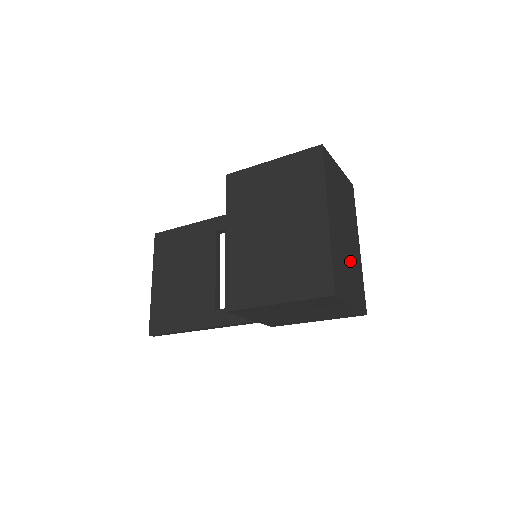
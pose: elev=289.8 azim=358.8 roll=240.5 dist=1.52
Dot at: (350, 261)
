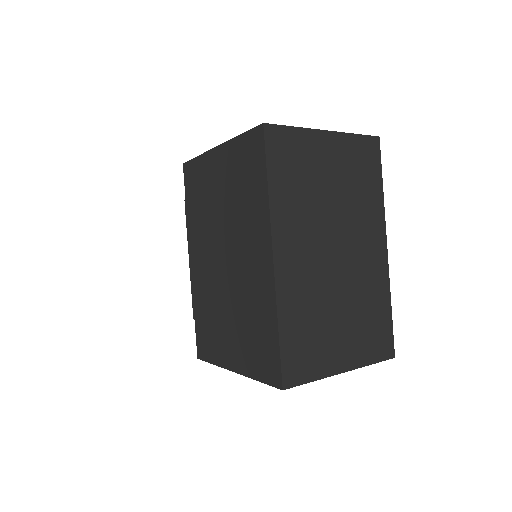
Dot at: (347, 296)
